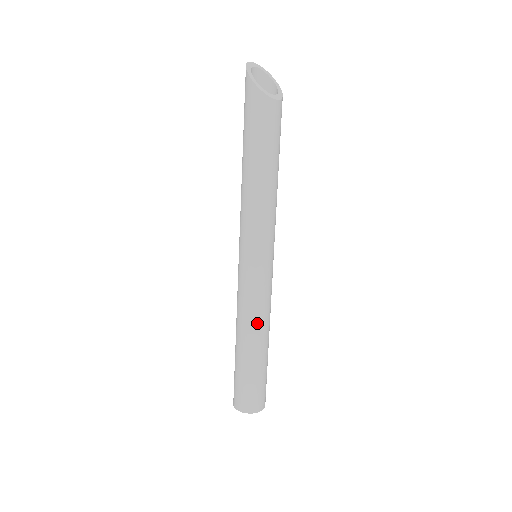
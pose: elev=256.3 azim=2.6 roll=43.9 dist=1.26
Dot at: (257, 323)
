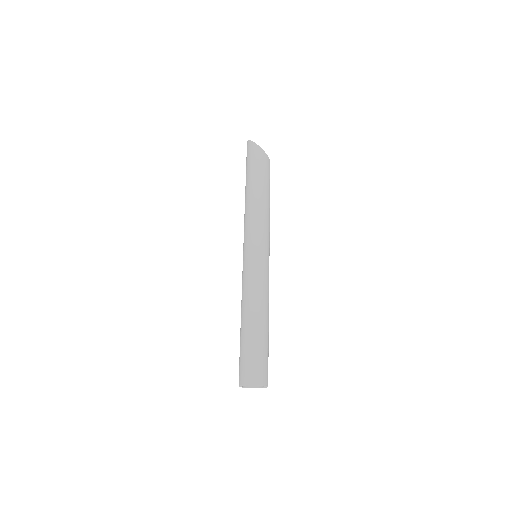
Dot at: (266, 301)
